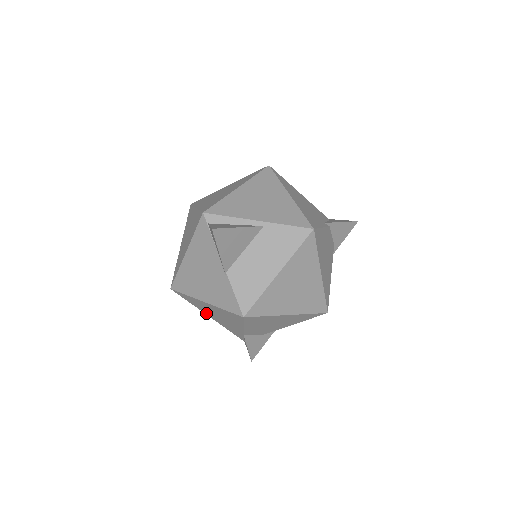
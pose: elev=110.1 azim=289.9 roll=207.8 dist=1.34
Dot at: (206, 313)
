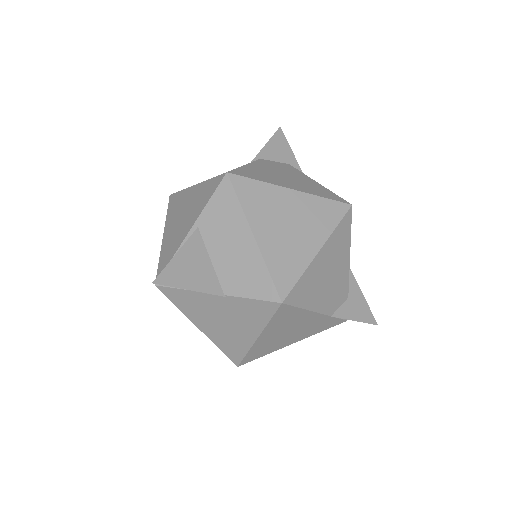
Dot at: (286, 344)
